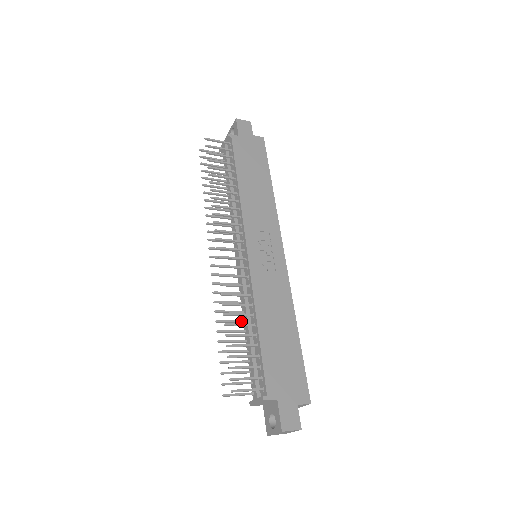
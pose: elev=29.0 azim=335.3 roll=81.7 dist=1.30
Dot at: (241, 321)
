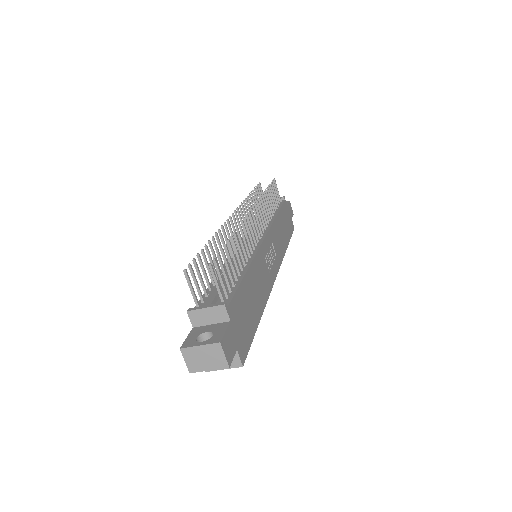
Dot at: (223, 264)
